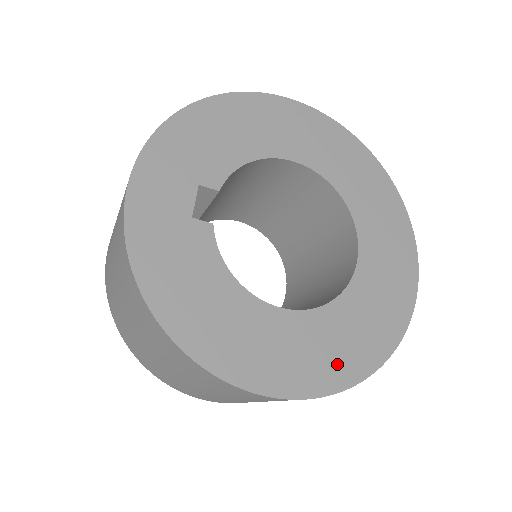
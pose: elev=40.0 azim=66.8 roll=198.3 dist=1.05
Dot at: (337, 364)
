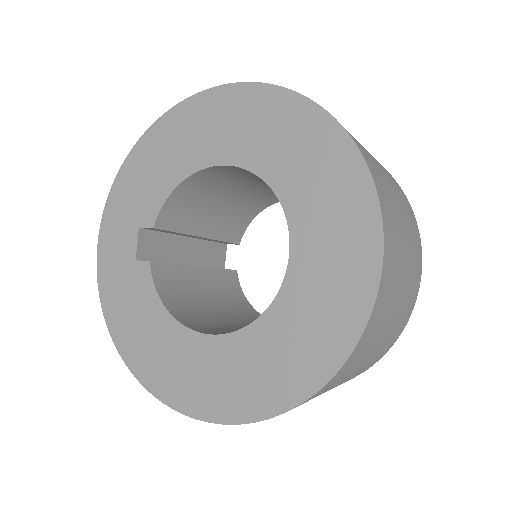
Dot at: (258, 391)
